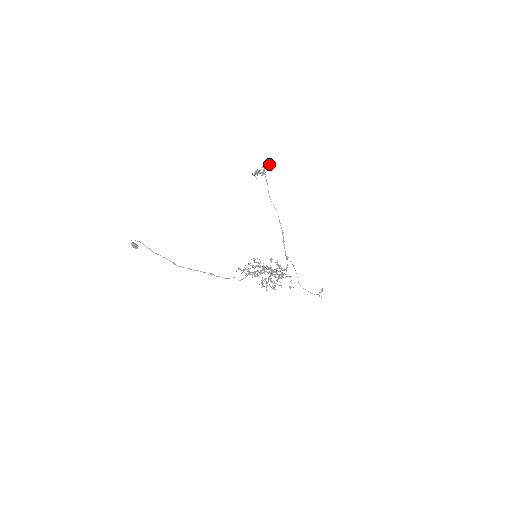
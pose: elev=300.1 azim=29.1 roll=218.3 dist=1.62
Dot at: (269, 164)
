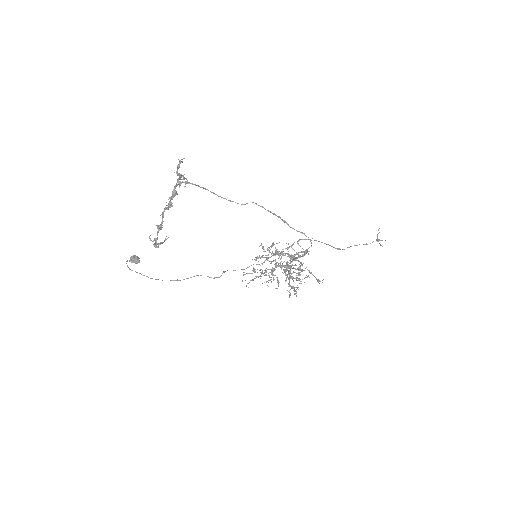
Dot at: (179, 178)
